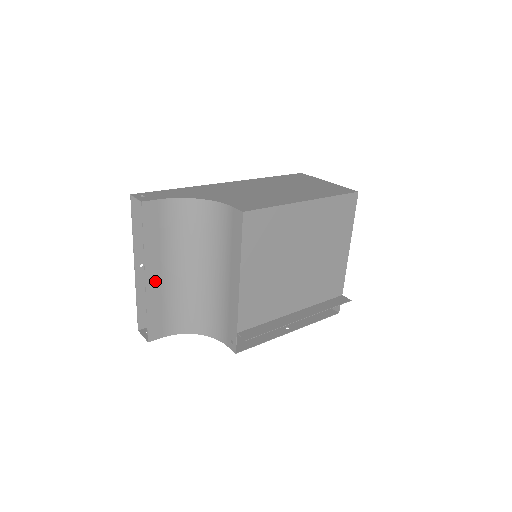
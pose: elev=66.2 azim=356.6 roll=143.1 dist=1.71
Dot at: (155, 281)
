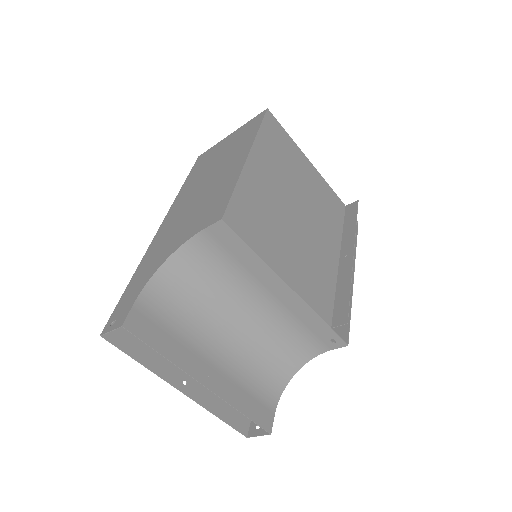
Dot at: (215, 378)
